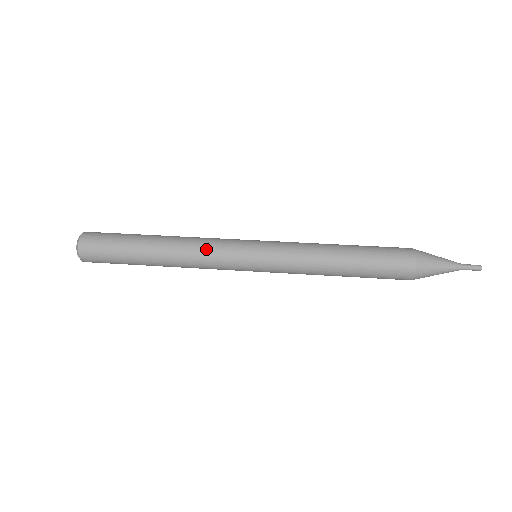
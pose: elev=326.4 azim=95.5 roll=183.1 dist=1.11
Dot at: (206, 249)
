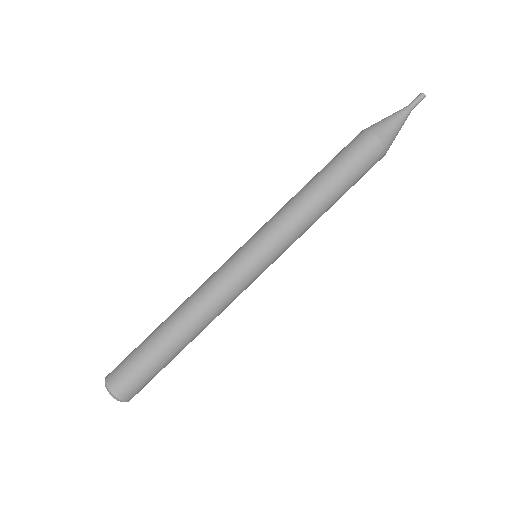
Dot at: (219, 294)
